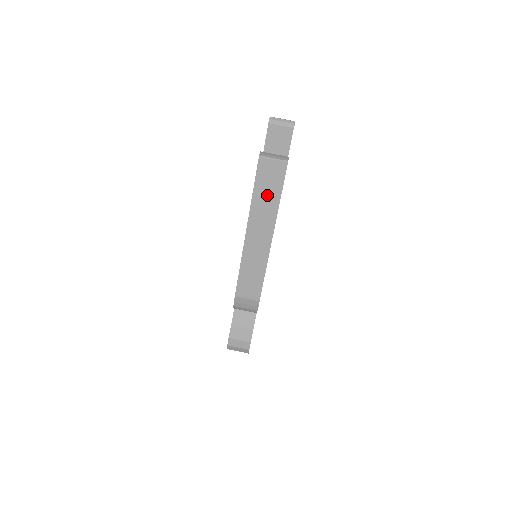
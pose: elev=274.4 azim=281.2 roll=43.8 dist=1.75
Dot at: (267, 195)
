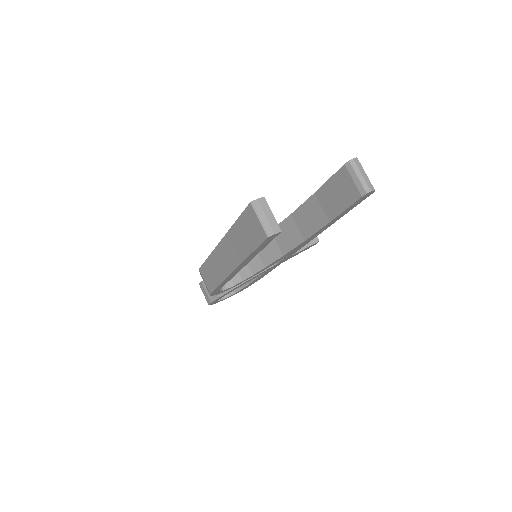
Dot at: (243, 238)
